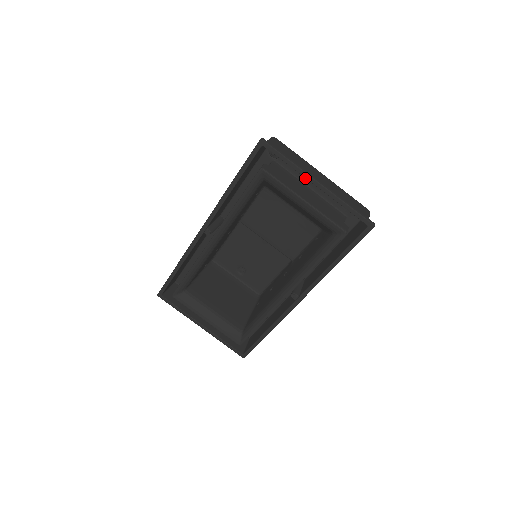
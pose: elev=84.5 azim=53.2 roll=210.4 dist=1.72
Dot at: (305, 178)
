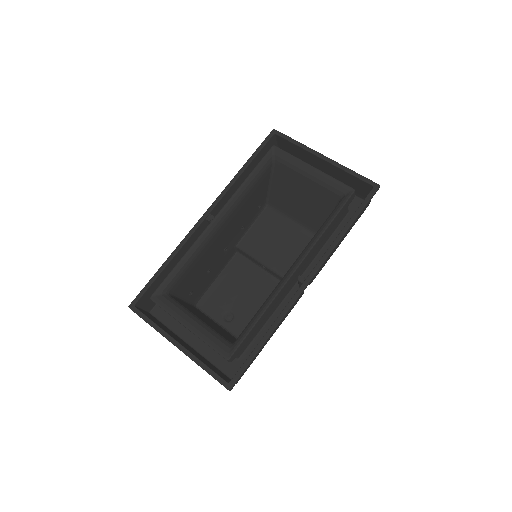
Dot at: occluded
